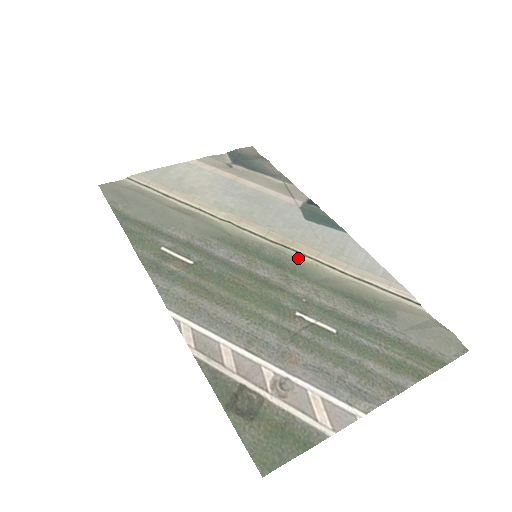
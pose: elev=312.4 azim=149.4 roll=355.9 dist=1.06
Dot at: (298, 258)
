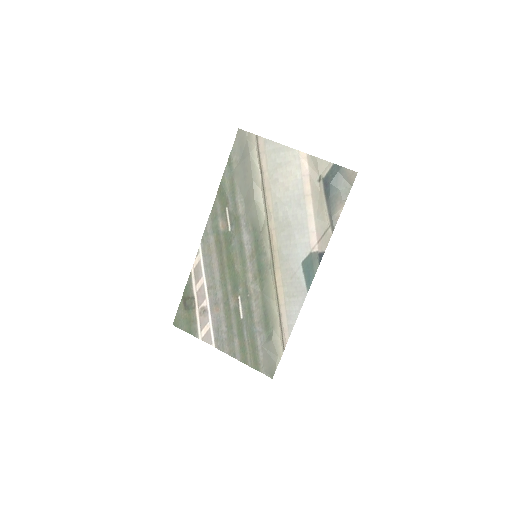
Dot at: (272, 276)
